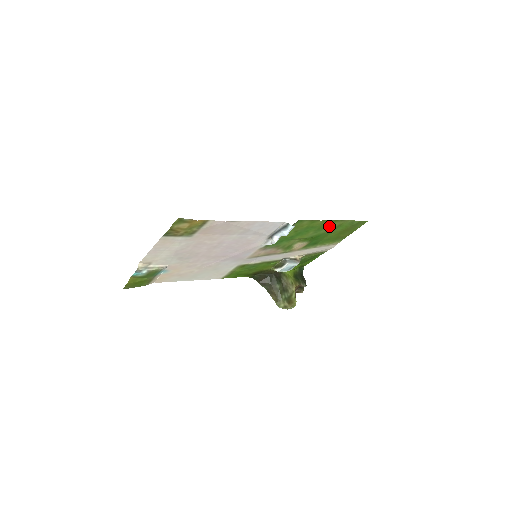
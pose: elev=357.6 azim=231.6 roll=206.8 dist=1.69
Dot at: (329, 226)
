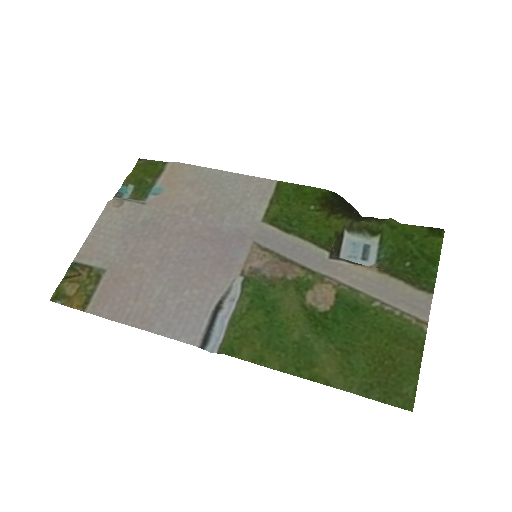
Dot at: (318, 361)
